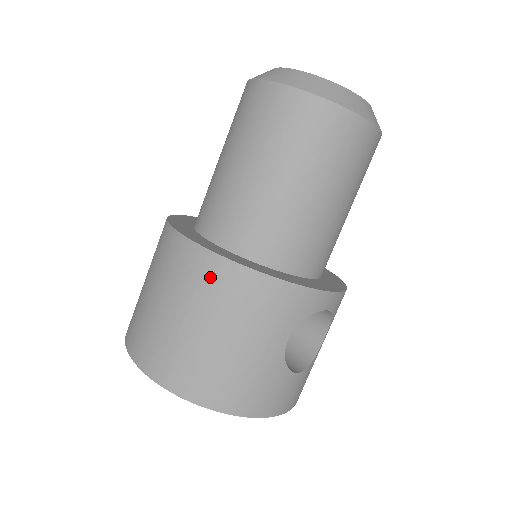
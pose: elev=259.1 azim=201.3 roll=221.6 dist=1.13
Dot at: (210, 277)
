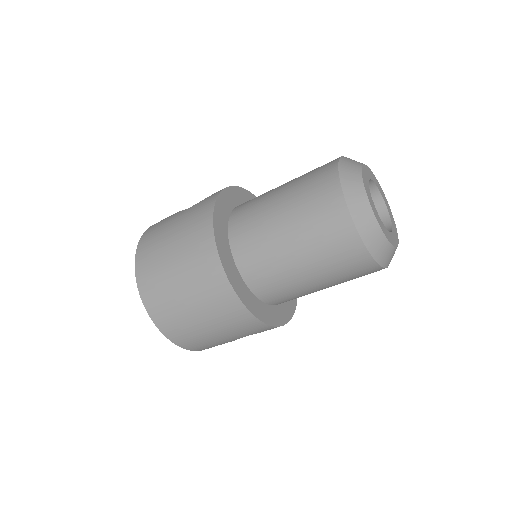
Dot at: (224, 303)
